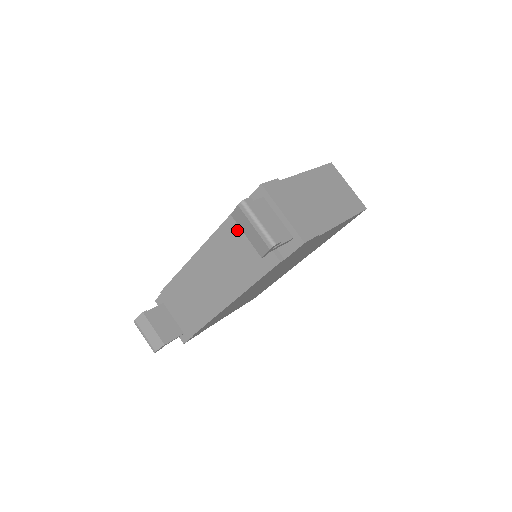
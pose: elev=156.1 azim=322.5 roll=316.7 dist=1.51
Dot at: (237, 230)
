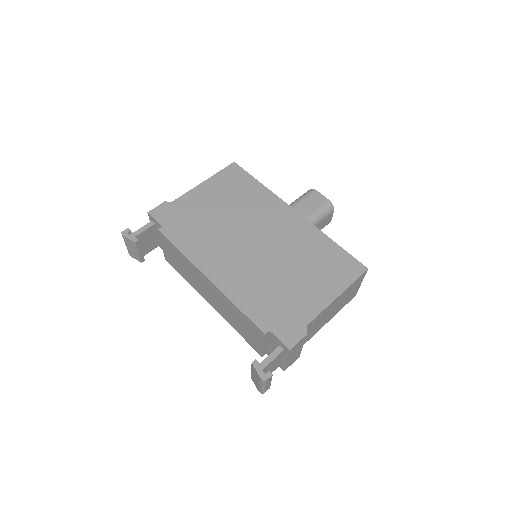
Dot at: (251, 327)
